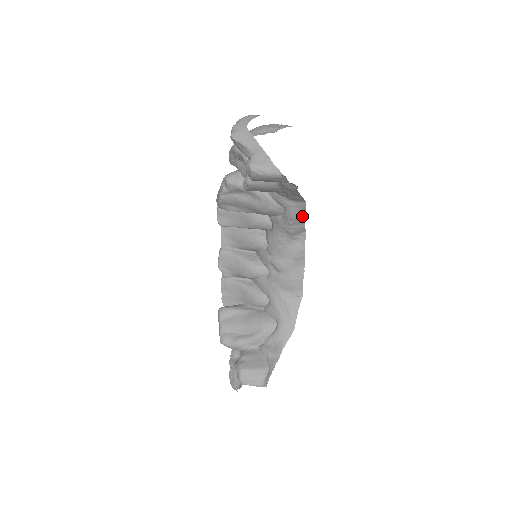
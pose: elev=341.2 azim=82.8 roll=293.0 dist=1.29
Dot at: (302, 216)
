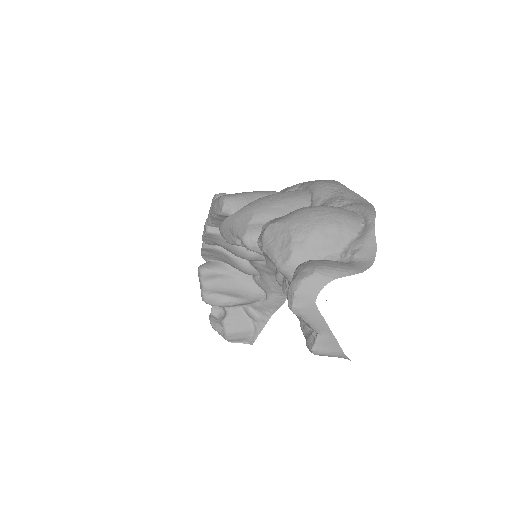
Dot at: occluded
